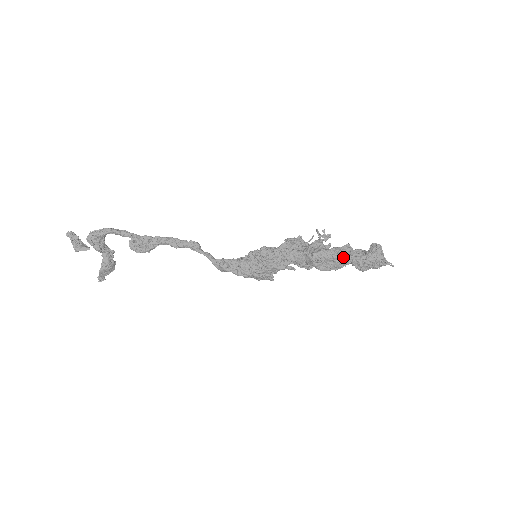
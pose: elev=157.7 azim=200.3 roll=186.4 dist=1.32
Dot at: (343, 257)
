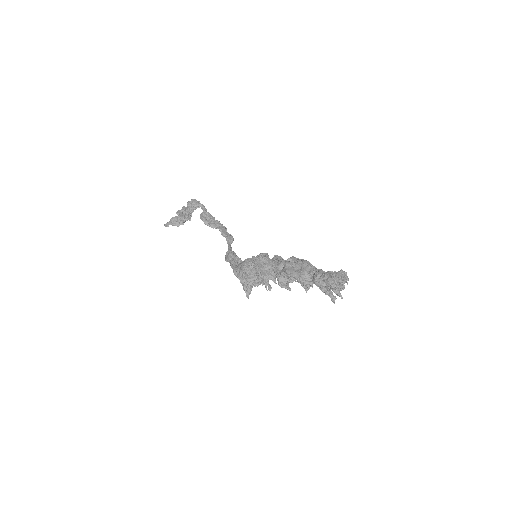
Dot at: (311, 268)
